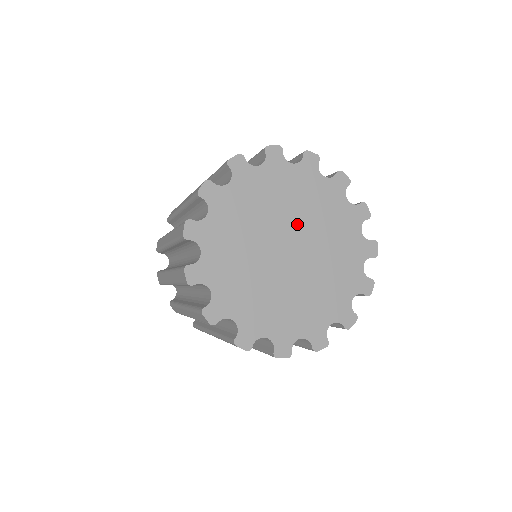
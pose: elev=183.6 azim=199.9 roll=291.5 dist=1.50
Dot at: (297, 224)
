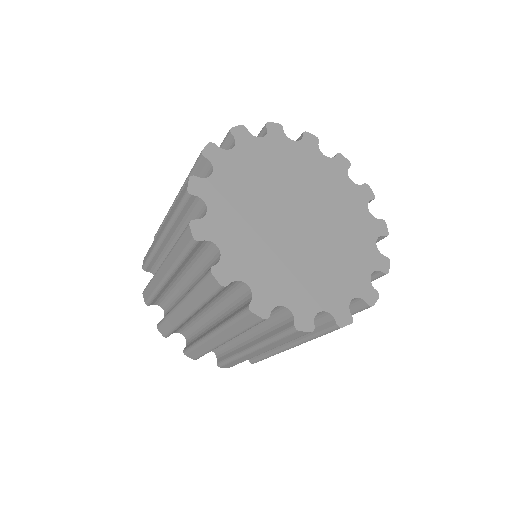
Dot at: (321, 212)
